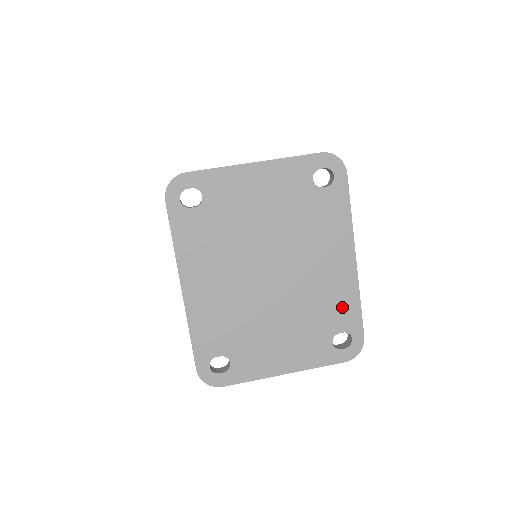
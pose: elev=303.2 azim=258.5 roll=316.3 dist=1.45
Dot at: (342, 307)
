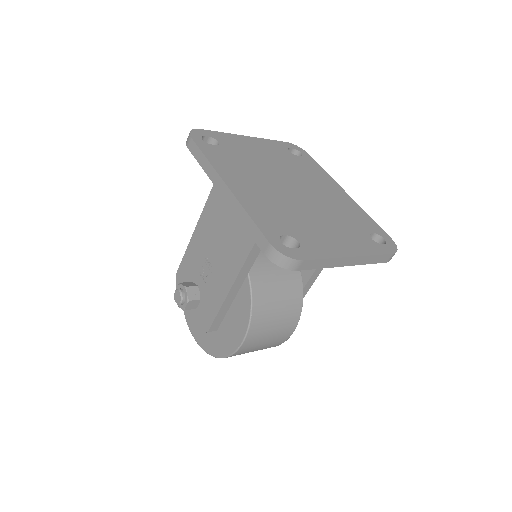
Dot at: (360, 217)
